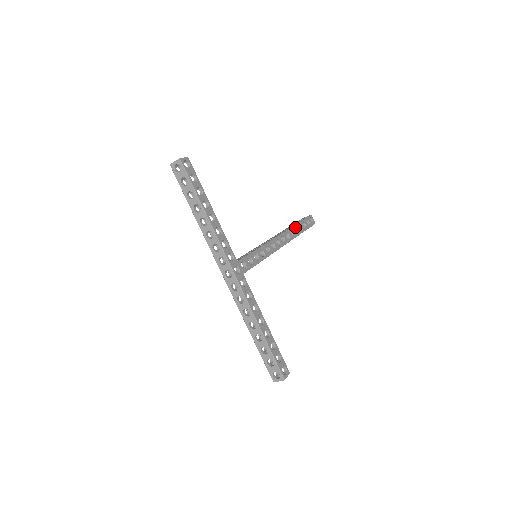
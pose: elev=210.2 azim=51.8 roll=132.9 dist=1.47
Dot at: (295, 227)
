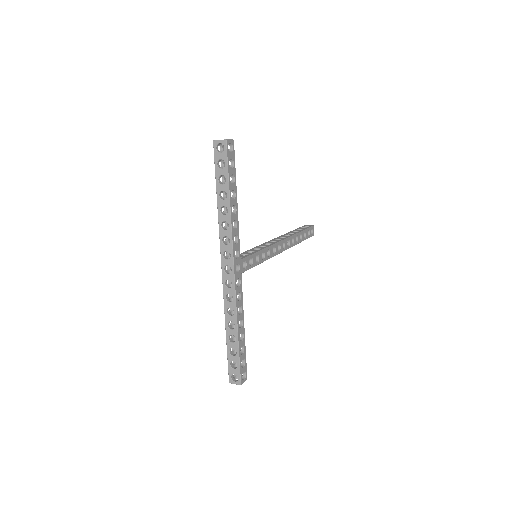
Dot at: (297, 235)
